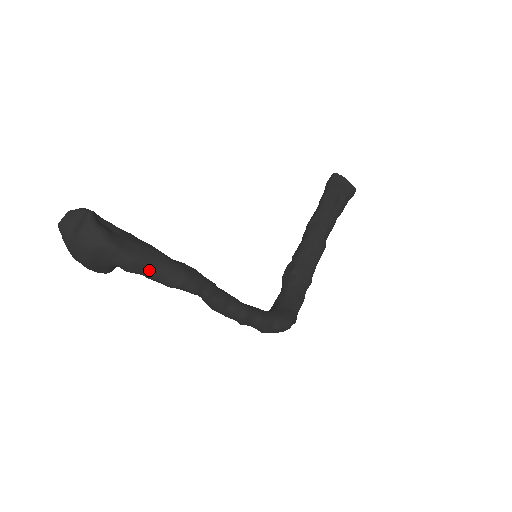
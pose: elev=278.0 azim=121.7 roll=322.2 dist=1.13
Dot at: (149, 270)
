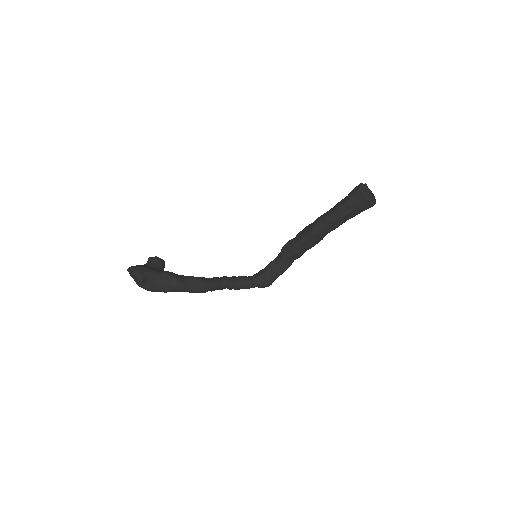
Dot at: (176, 291)
